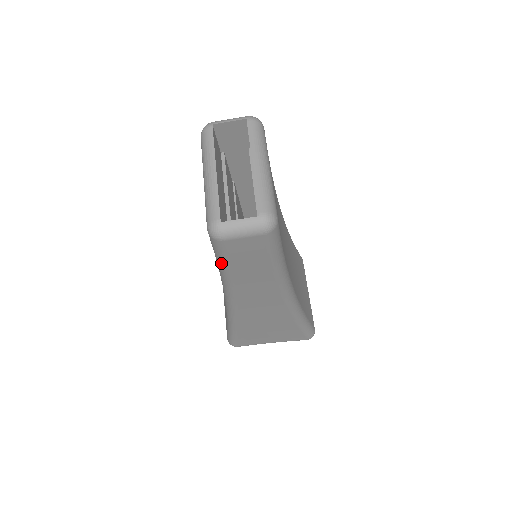
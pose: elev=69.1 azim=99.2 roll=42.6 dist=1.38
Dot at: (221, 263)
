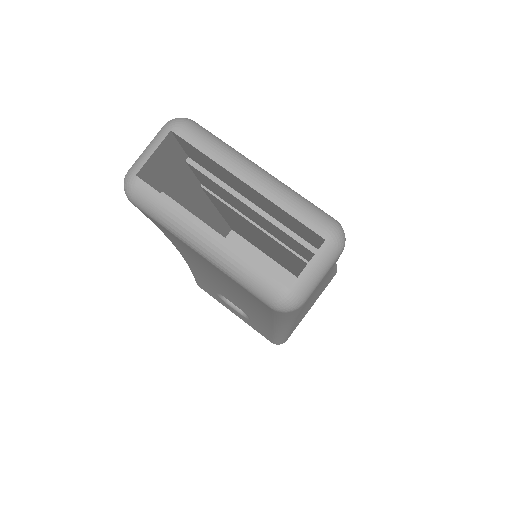
Dot at: (290, 317)
